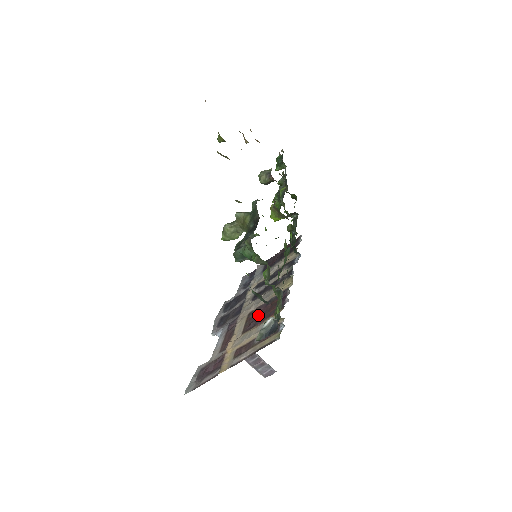
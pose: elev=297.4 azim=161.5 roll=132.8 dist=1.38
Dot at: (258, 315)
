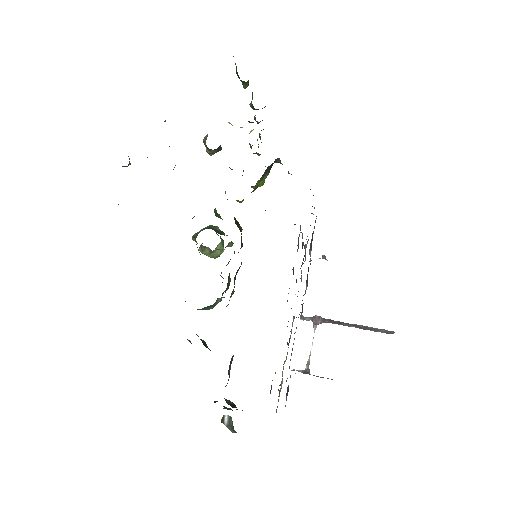
Dot at: occluded
